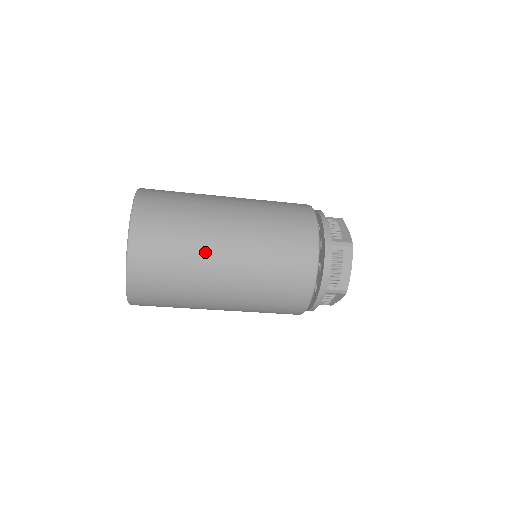
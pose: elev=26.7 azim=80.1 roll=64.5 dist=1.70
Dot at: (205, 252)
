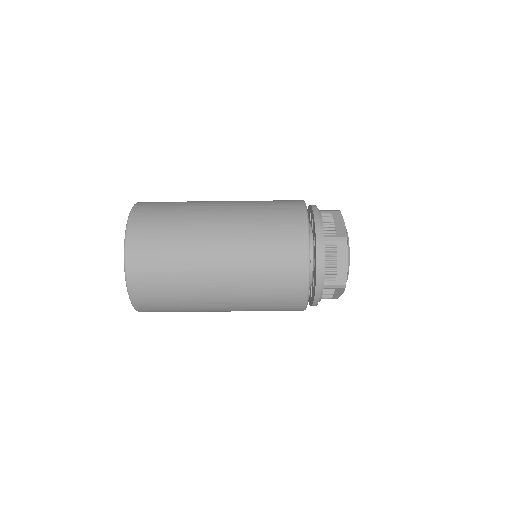
Dot at: (199, 207)
